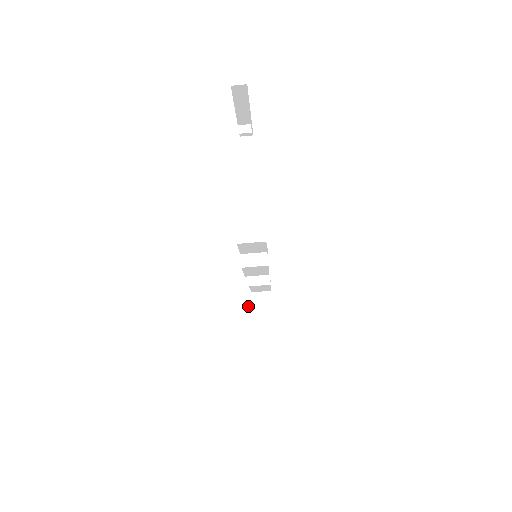
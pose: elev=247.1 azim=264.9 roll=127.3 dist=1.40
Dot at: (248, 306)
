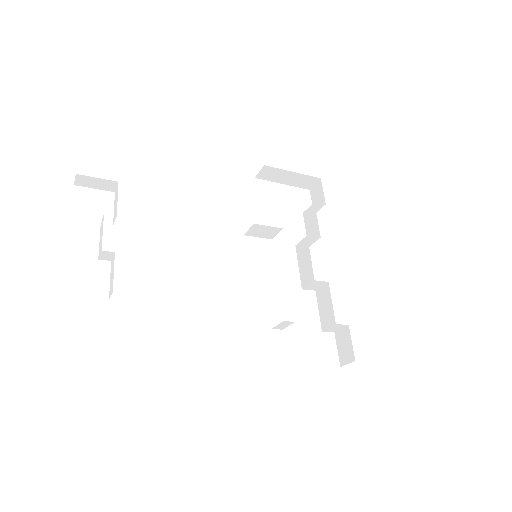
Dot at: occluded
